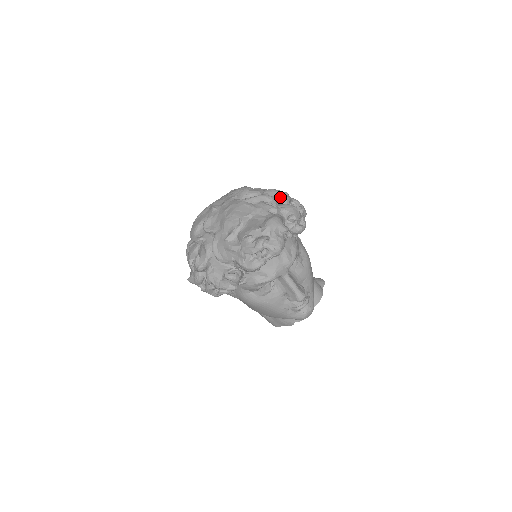
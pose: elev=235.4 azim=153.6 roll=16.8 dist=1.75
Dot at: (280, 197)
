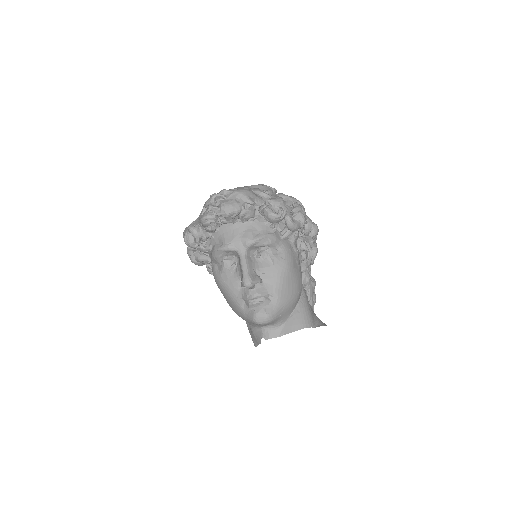
Dot at: (280, 193)
